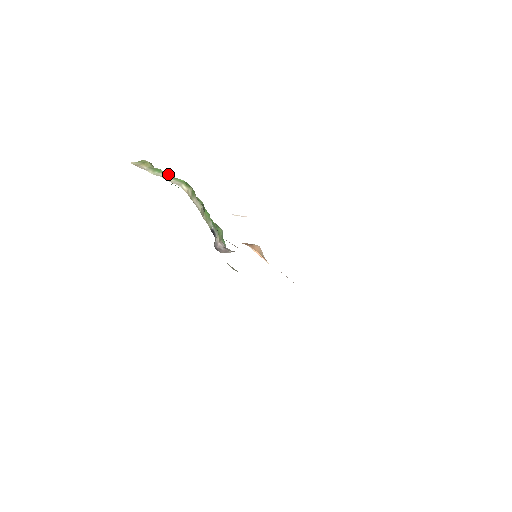
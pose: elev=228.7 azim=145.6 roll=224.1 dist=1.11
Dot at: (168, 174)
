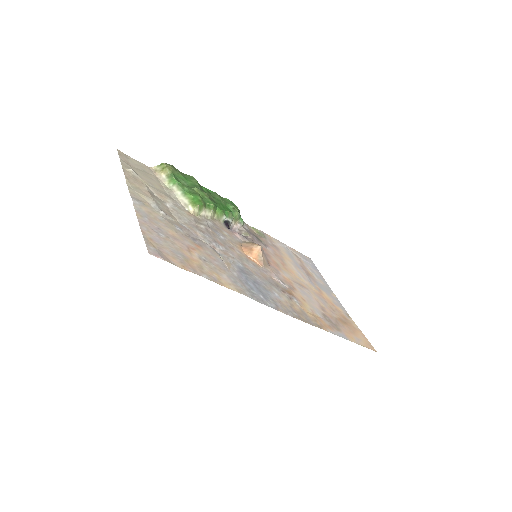
Dot at: (181, 186)
